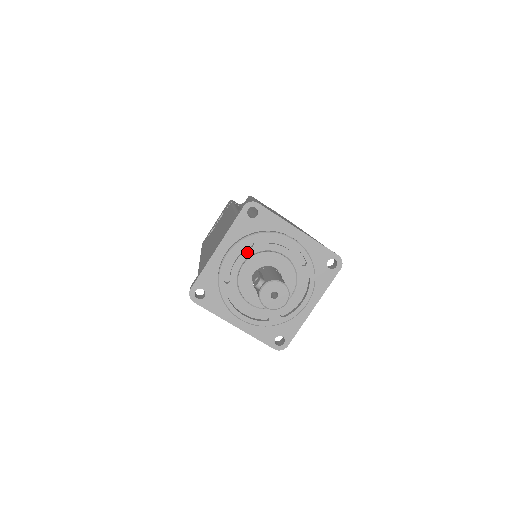
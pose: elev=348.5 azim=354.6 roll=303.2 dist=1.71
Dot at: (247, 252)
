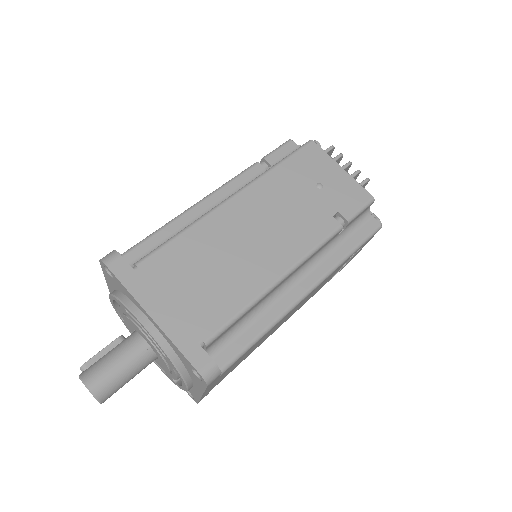
Dot at: (120, 308)
